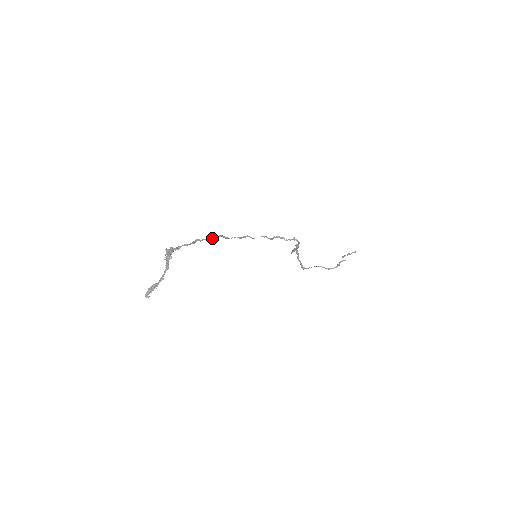
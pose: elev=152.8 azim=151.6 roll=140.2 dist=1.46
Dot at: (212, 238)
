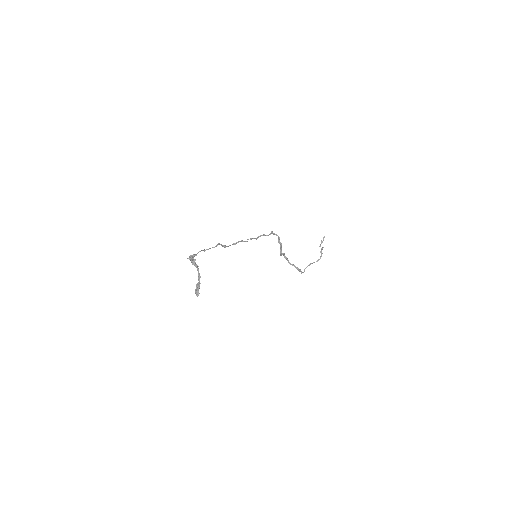
Dot at: occluded
